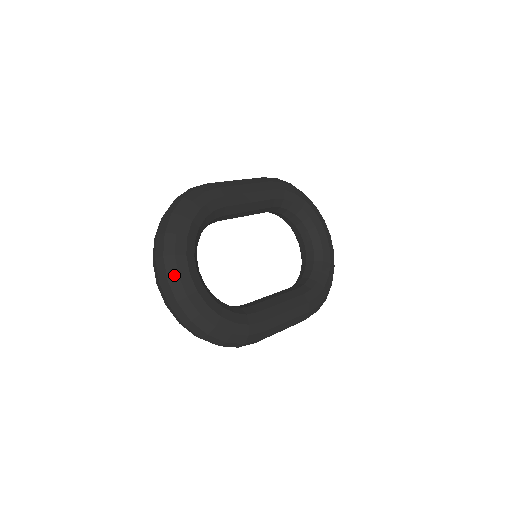
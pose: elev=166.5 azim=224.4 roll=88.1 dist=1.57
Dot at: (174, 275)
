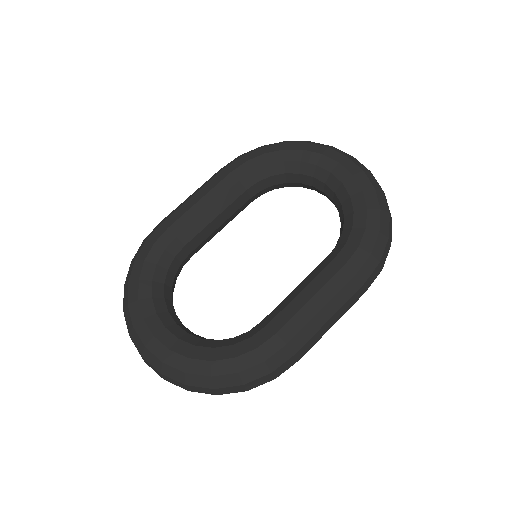
Dot at: (142, 348)
